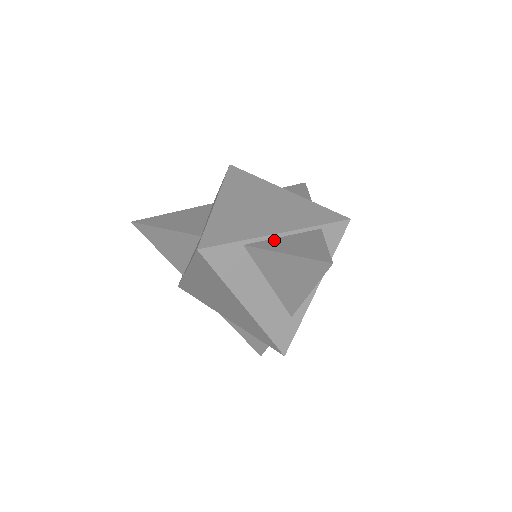
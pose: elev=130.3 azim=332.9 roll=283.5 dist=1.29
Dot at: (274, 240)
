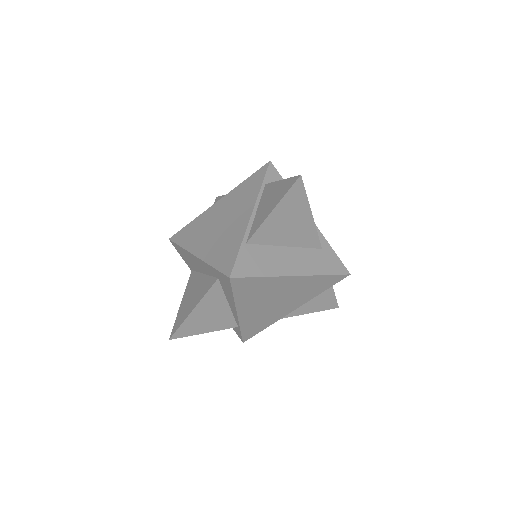
Dot at: (255, 219)
